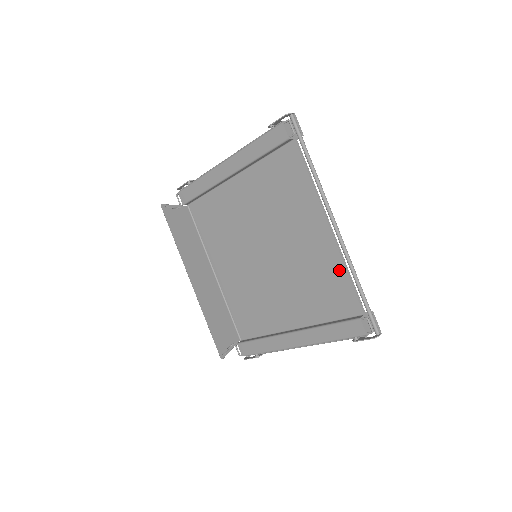
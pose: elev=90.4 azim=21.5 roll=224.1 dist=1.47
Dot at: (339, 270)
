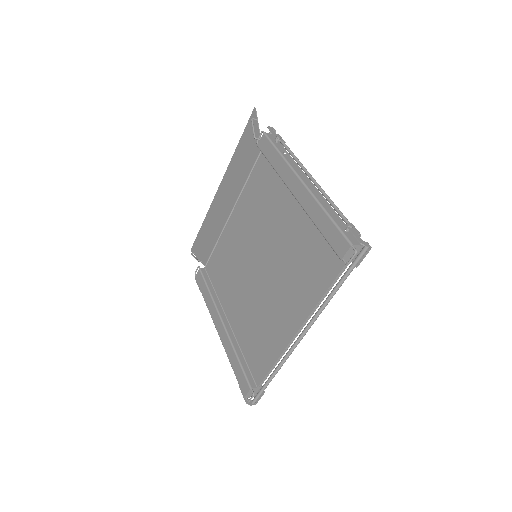
Dot at: (274, 353)
